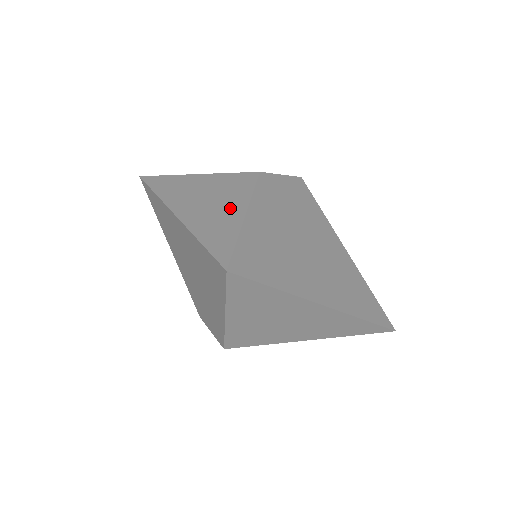
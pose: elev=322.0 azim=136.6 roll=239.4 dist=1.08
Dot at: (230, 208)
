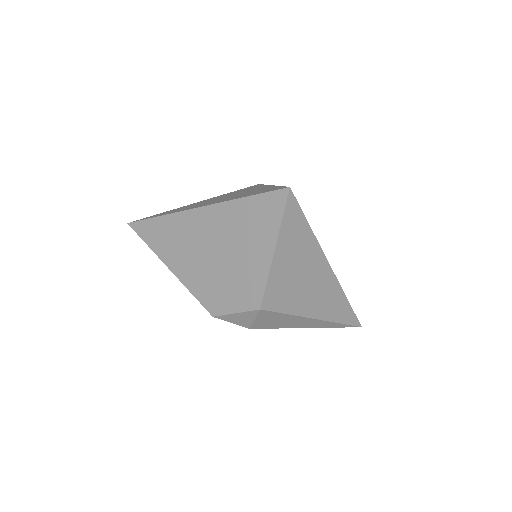
Dot at: (254, 190)
